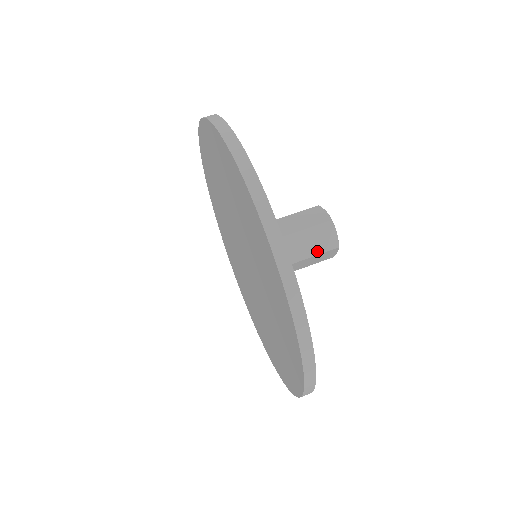
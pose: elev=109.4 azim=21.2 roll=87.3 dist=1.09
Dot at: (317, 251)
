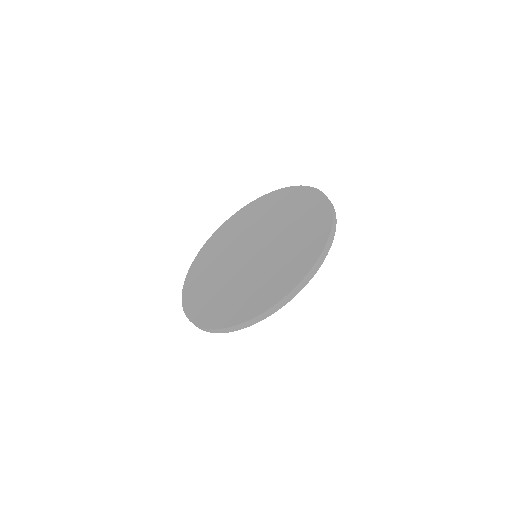
Dot at: occluded
